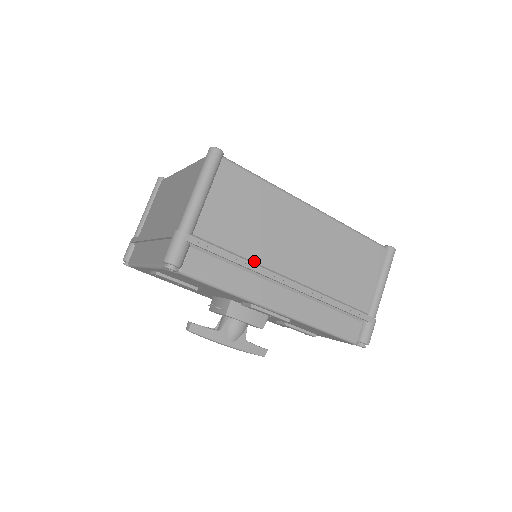
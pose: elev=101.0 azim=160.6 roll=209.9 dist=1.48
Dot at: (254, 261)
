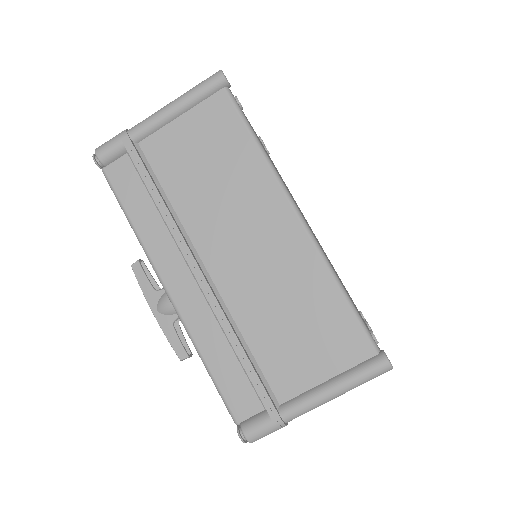
Dot at: (180, 218)
